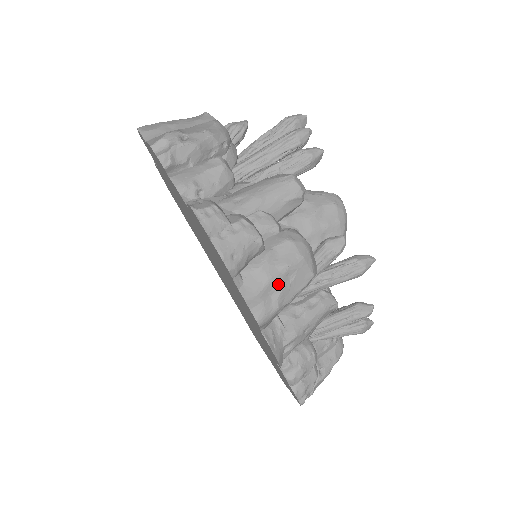
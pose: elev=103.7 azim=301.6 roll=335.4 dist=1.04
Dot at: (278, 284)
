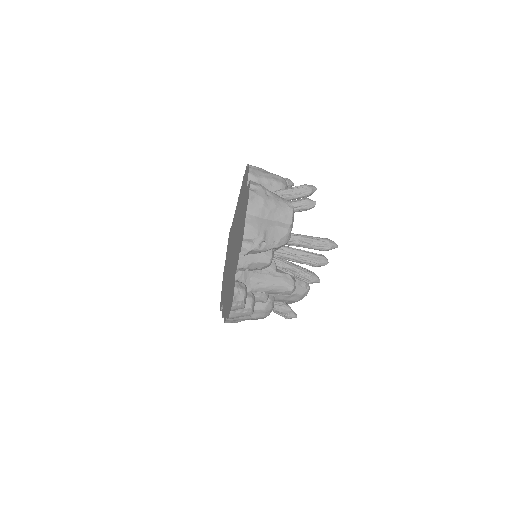
Dot at: occluded
